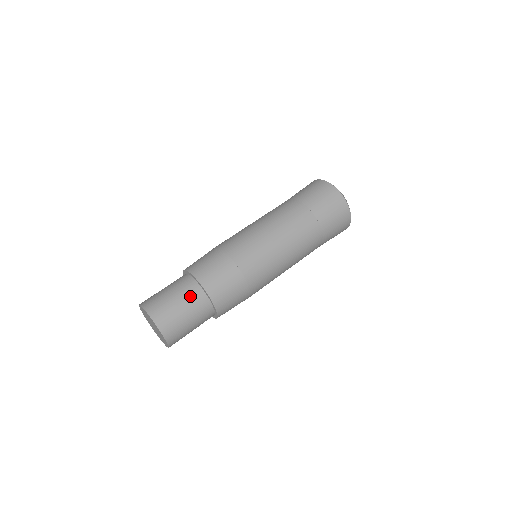
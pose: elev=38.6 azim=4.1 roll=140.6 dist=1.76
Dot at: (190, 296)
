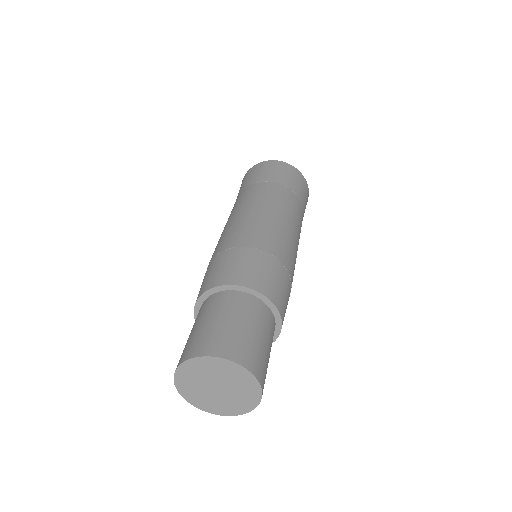
Dot at: (253, 312)
